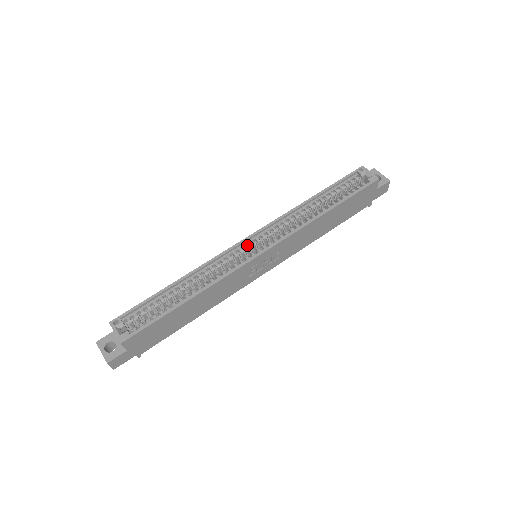
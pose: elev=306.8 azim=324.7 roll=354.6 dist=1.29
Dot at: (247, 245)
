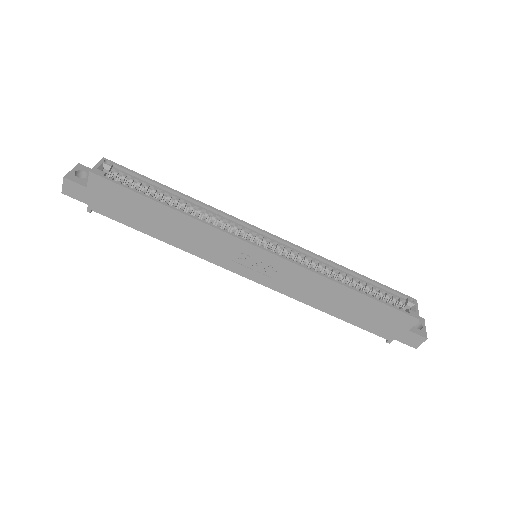
Dot at: (260, 237)
